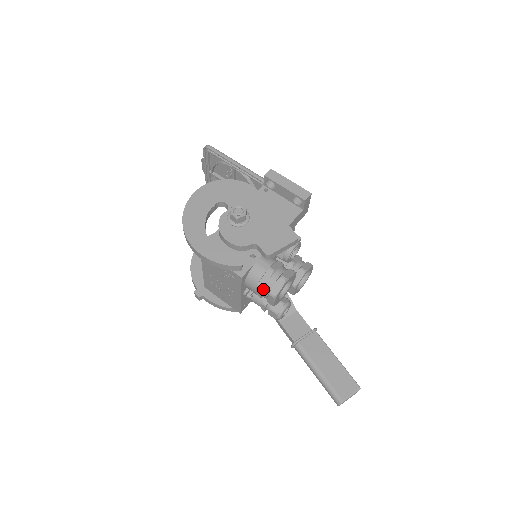
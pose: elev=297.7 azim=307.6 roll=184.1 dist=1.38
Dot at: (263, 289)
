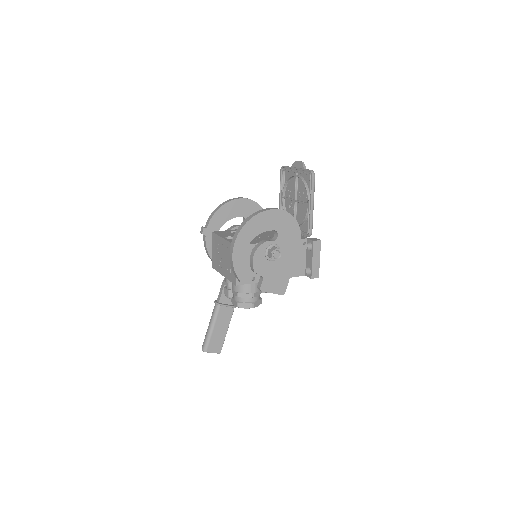
Dot at: (238, 296)
